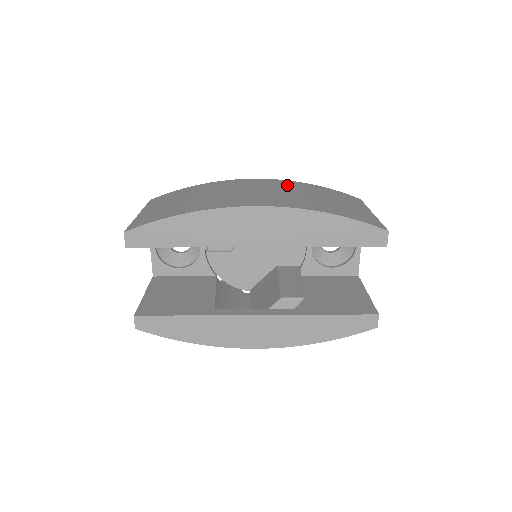
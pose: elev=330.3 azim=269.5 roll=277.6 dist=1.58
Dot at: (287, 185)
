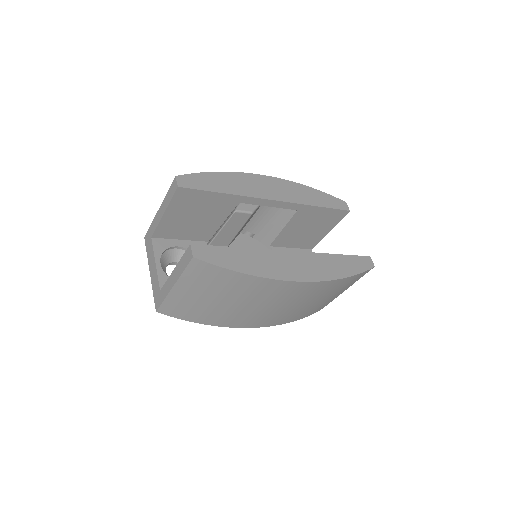
Dot at: occluded
